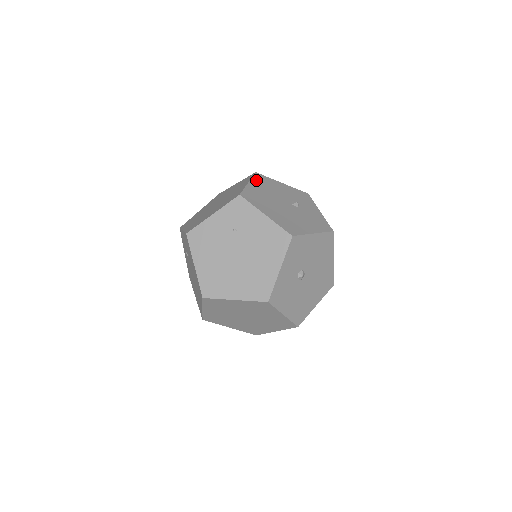
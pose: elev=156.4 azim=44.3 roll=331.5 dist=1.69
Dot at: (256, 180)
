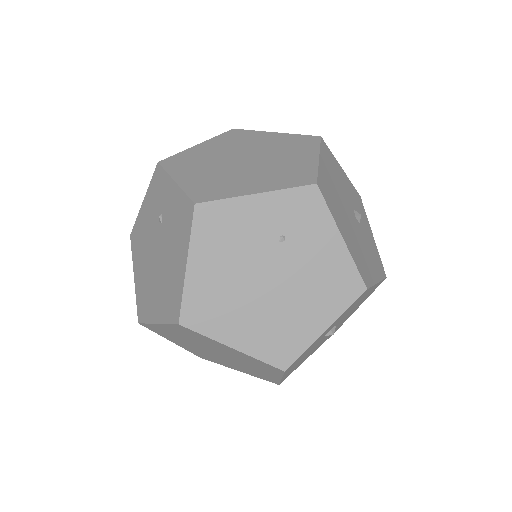
Dot at: (324, 154)
